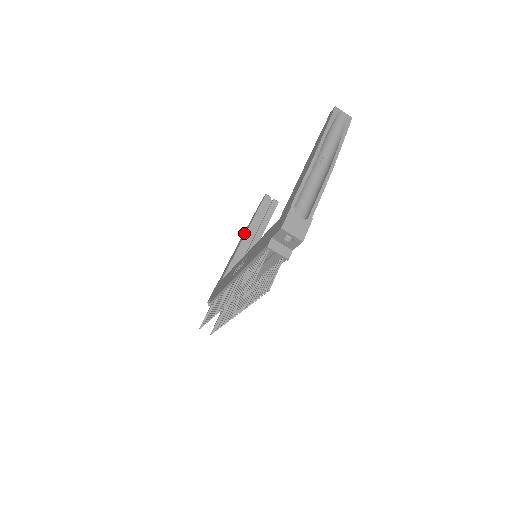
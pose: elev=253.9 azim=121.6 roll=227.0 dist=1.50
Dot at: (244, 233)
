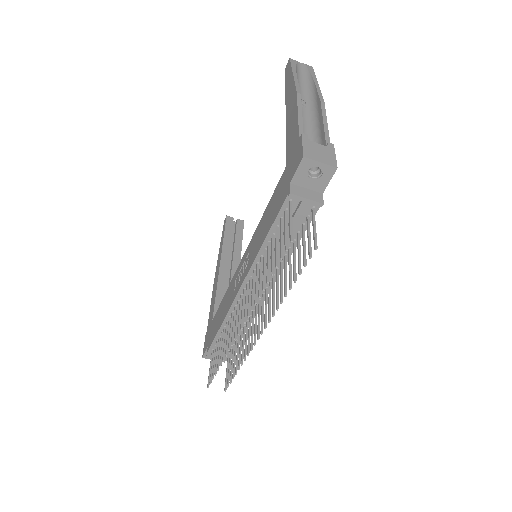
Dot at: (218, 263)
